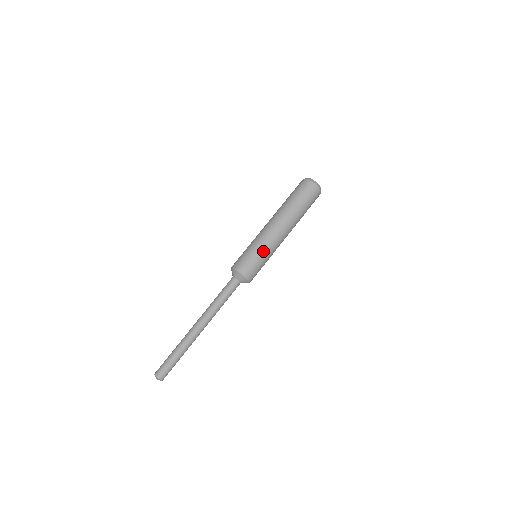
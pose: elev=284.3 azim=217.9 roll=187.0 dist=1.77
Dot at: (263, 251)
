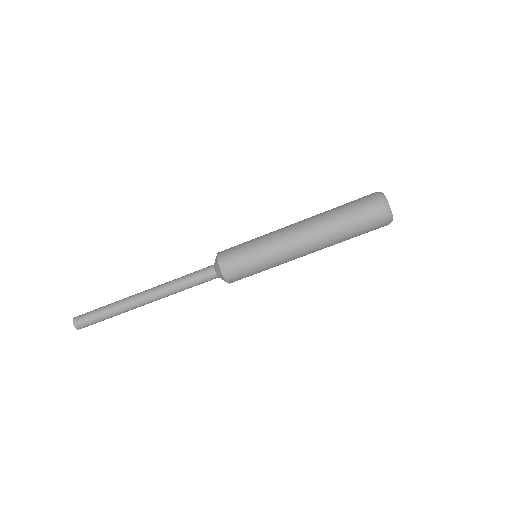
Dot at: (262, 255)
